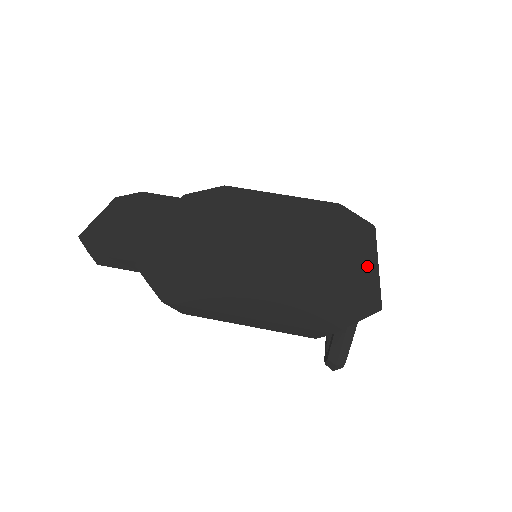
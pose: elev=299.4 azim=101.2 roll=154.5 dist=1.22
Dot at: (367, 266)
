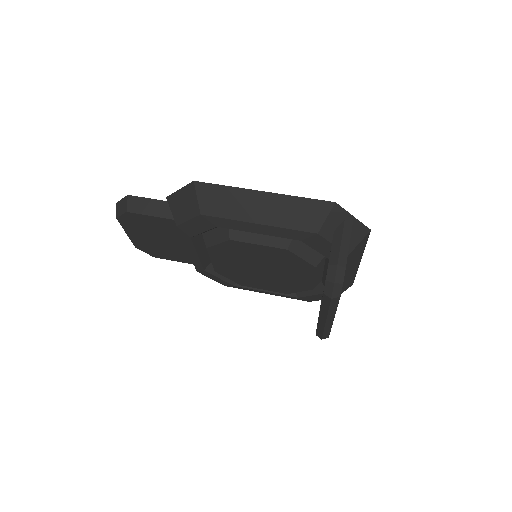
Dot at: occluded
